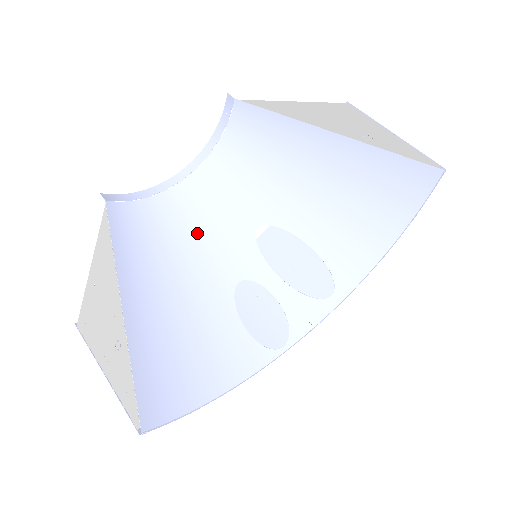
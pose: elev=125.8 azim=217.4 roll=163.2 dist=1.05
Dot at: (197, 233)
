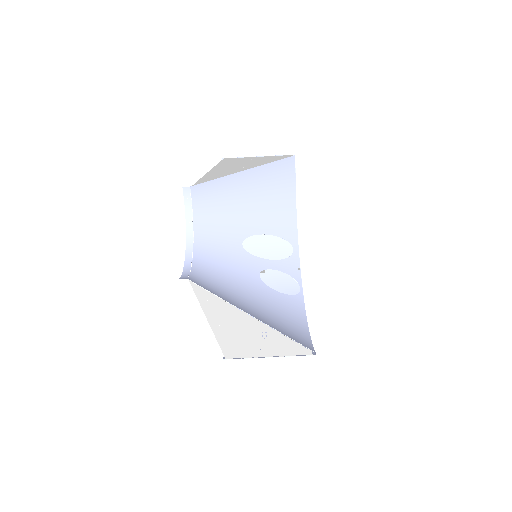
Dot at: (224, 268)
